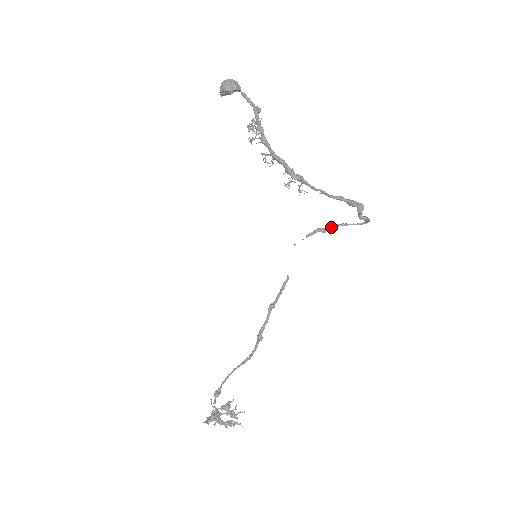
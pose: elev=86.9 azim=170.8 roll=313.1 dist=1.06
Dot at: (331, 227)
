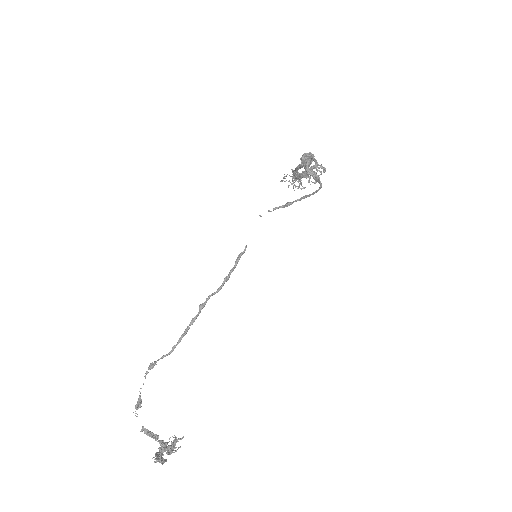
Dot at: (296, 200)
